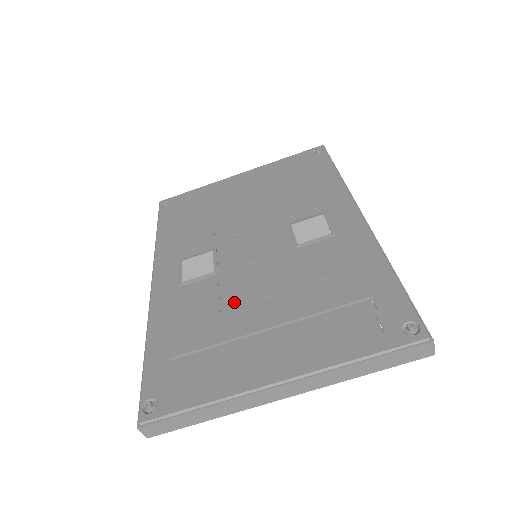
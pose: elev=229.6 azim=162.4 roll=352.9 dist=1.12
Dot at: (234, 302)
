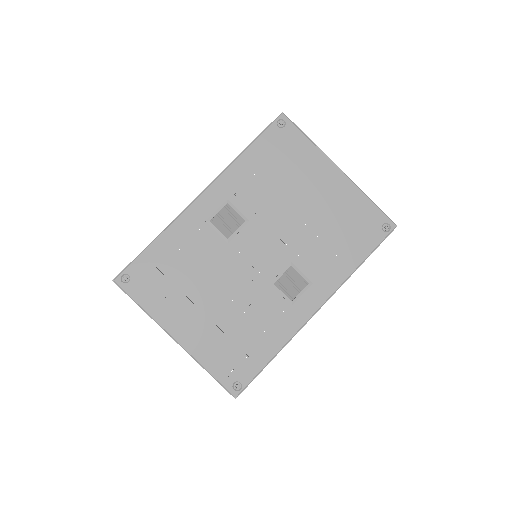
Dot at: (211, 274)
